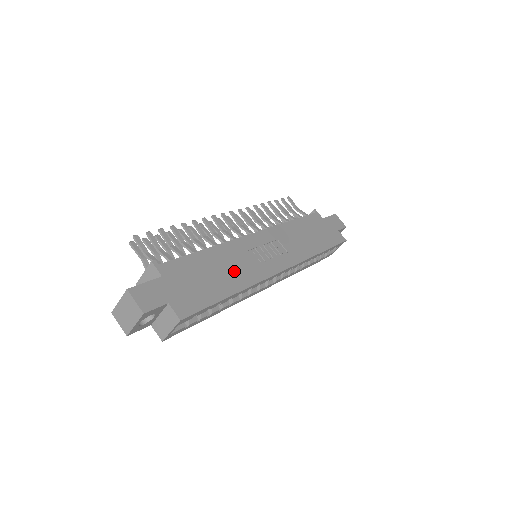
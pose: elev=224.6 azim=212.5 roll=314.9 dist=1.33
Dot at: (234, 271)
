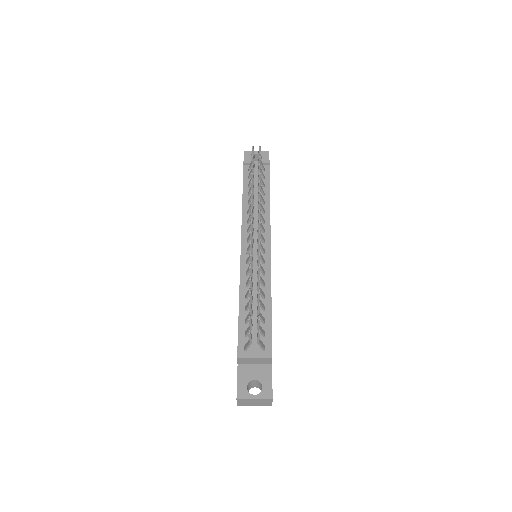
Dot at: occluded
